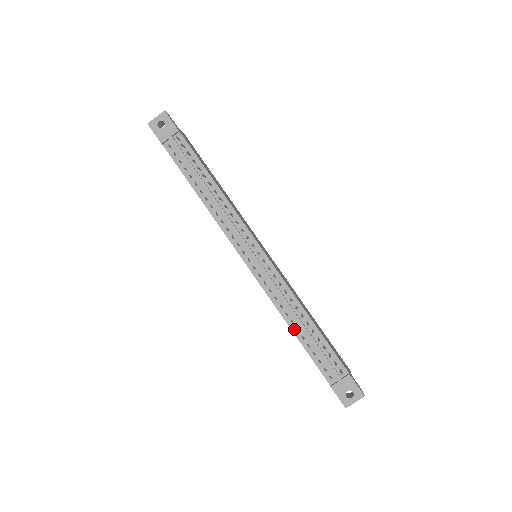
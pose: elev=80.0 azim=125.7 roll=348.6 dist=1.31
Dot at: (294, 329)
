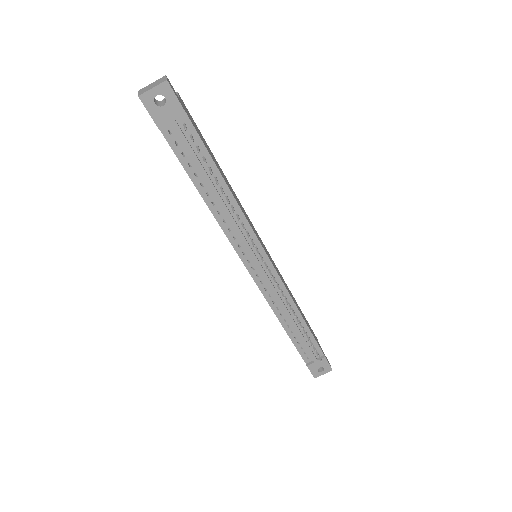
Dot at: (285, 326)
